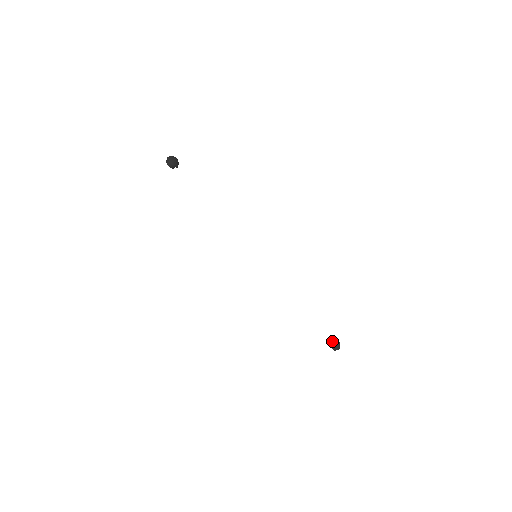
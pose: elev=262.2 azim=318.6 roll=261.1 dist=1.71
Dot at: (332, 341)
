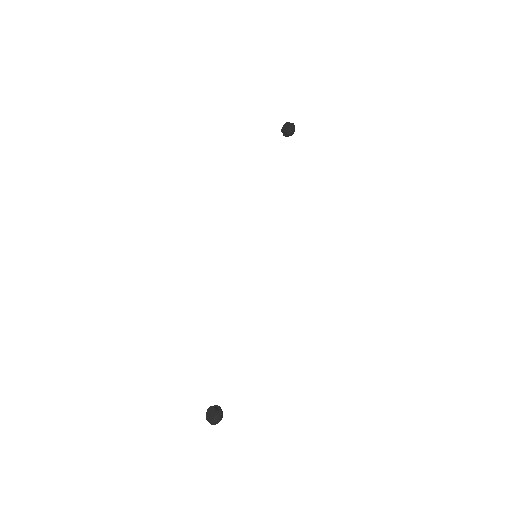
Dot at: occluded
